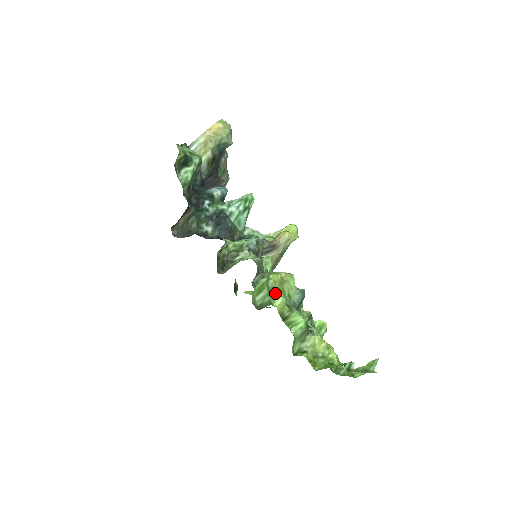
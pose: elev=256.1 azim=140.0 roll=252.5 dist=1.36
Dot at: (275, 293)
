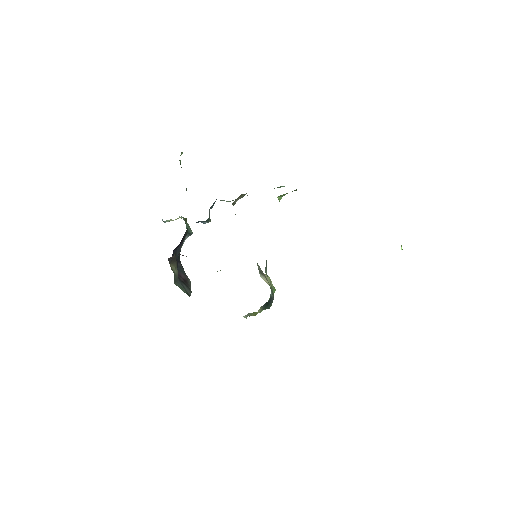
Dot at: occluded
